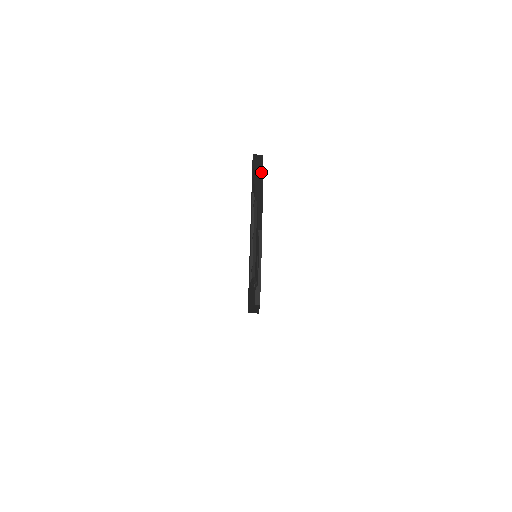
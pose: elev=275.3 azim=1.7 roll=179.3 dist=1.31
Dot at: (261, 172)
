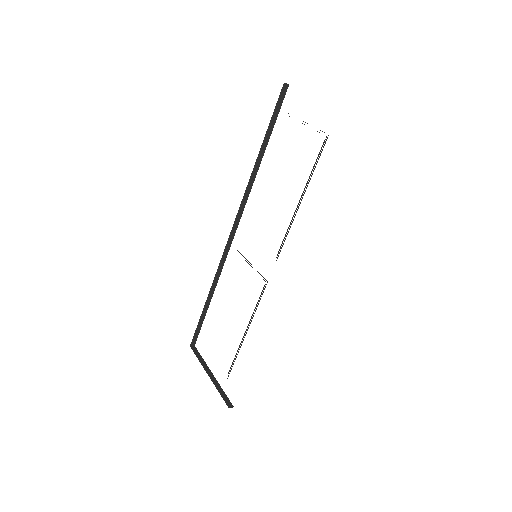
Dot at: (273, 126)
